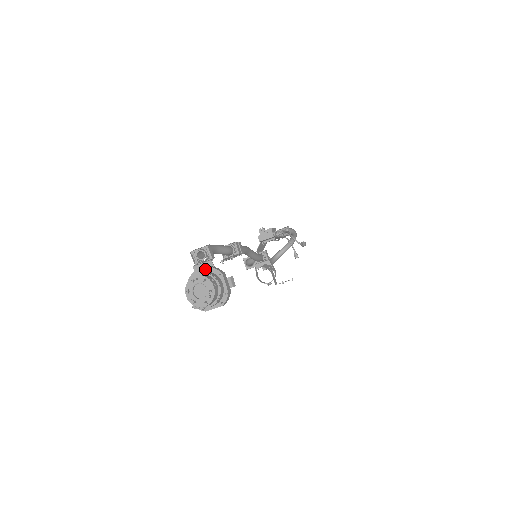
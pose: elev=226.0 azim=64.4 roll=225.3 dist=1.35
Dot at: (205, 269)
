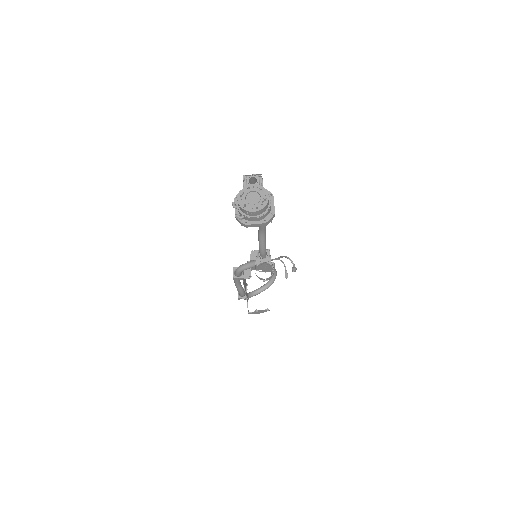
Dot at: occluded
